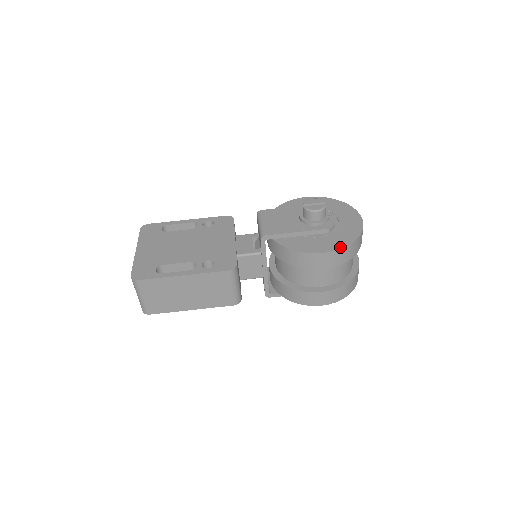
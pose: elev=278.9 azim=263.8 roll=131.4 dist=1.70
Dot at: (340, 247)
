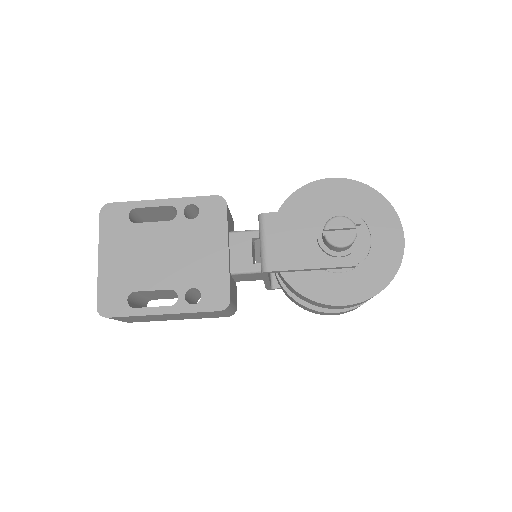
Dot at: (366, 297)
